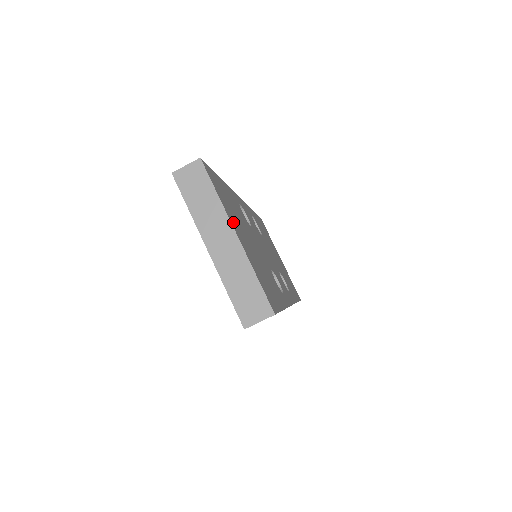
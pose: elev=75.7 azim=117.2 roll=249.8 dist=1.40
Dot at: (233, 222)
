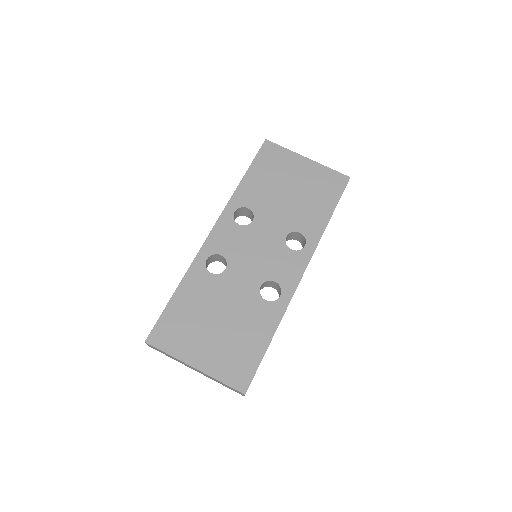
Dot at: (190, 354)
